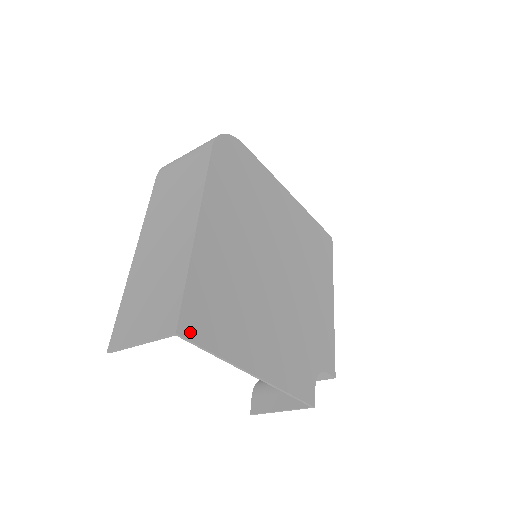
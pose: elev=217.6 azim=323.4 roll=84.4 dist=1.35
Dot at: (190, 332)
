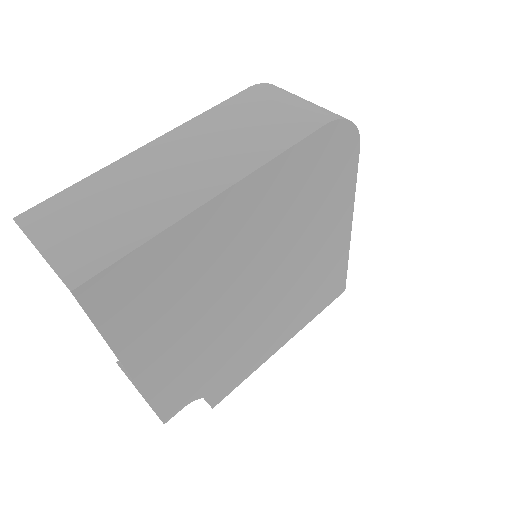
Dot at: (91, 298)
